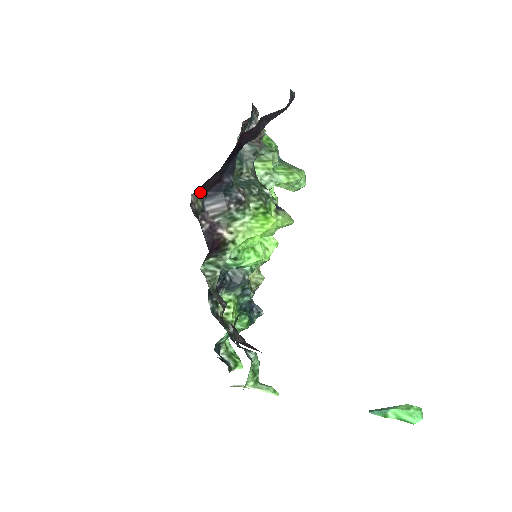
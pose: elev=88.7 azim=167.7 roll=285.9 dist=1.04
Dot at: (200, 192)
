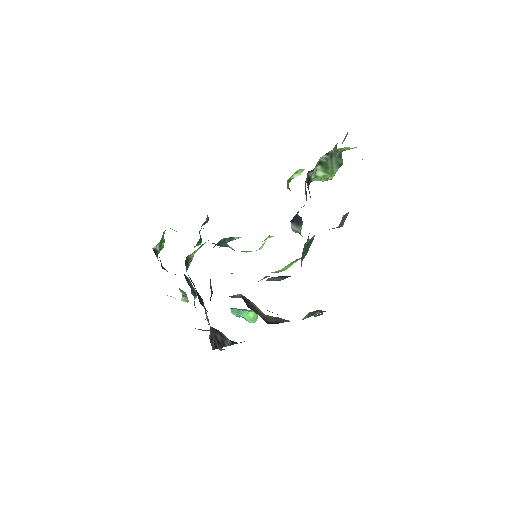
Dot at: occluded
